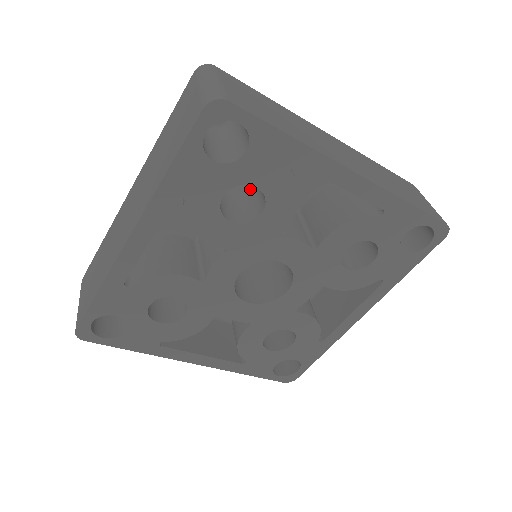
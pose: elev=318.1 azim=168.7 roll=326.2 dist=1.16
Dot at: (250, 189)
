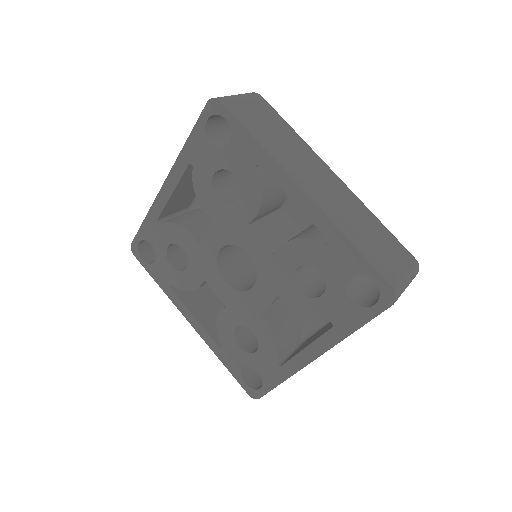
Dot at: occluded
